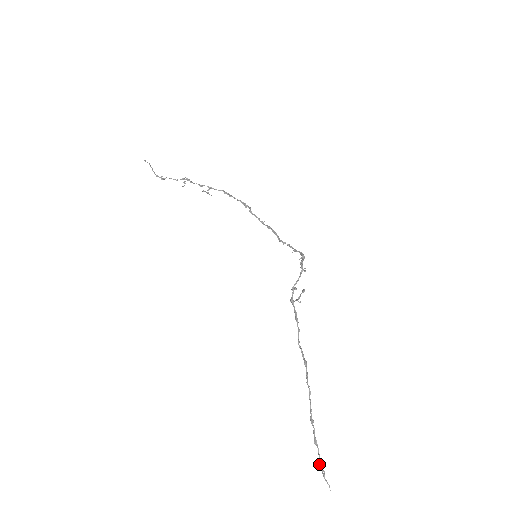
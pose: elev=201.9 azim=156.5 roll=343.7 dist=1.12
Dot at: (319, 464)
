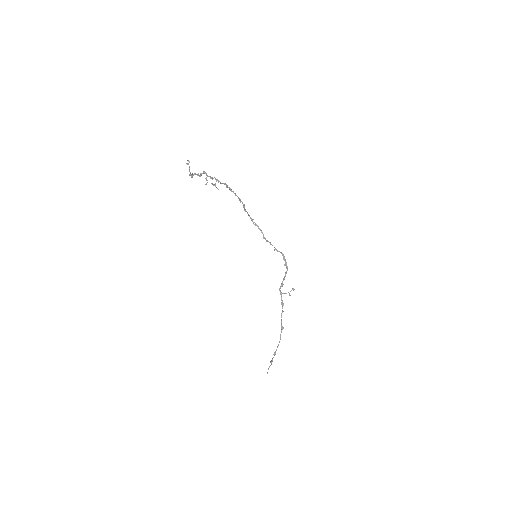
Dot at: occluded
